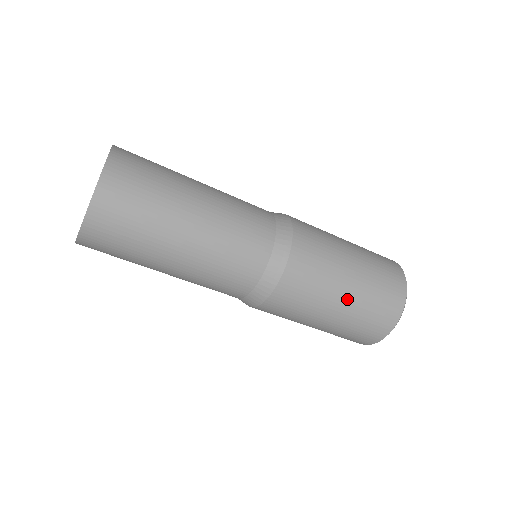
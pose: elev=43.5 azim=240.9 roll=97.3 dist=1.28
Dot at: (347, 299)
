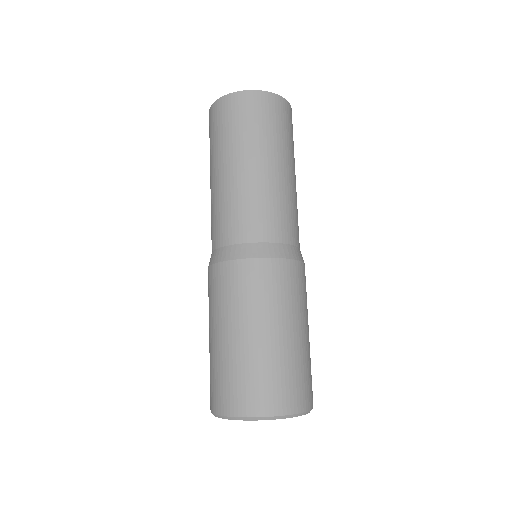
Dot at: occluded
